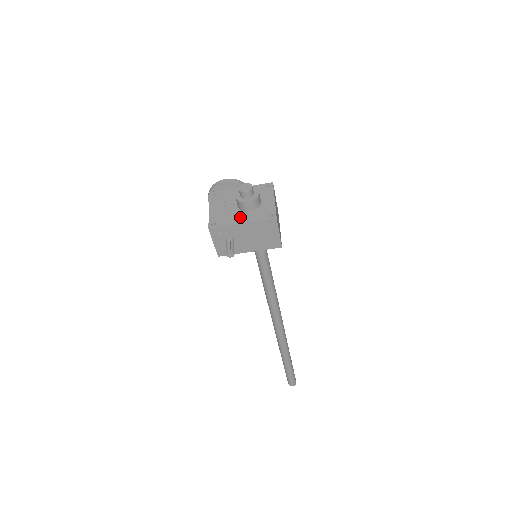
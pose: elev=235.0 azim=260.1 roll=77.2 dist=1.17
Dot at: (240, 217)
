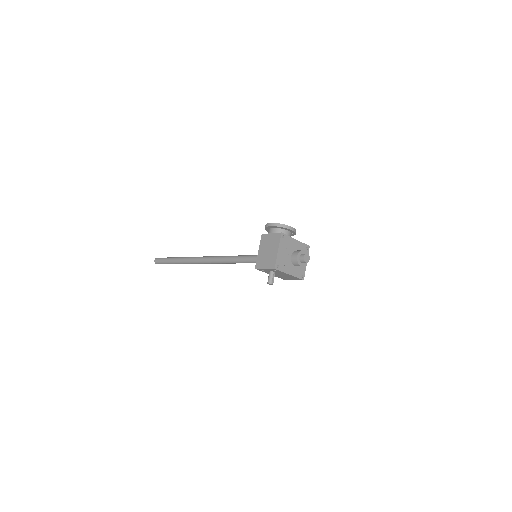
Dot at: (290, 268)
